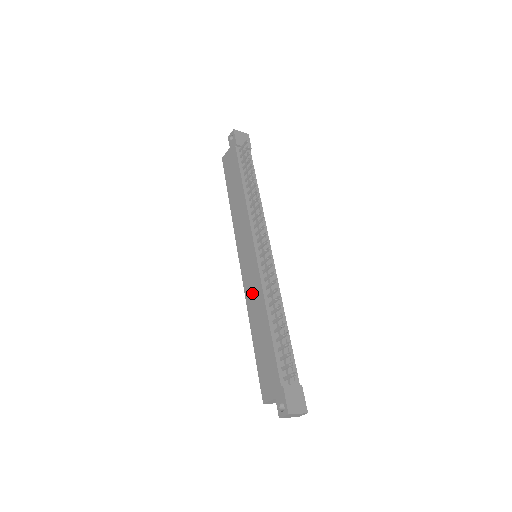
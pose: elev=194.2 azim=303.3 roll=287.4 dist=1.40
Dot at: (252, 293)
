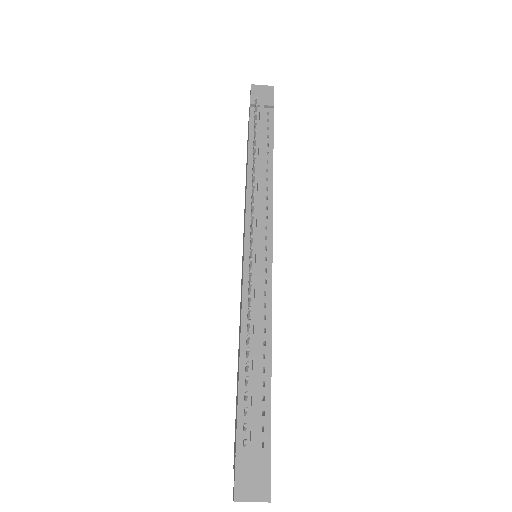
Dot at: (240, 309)
